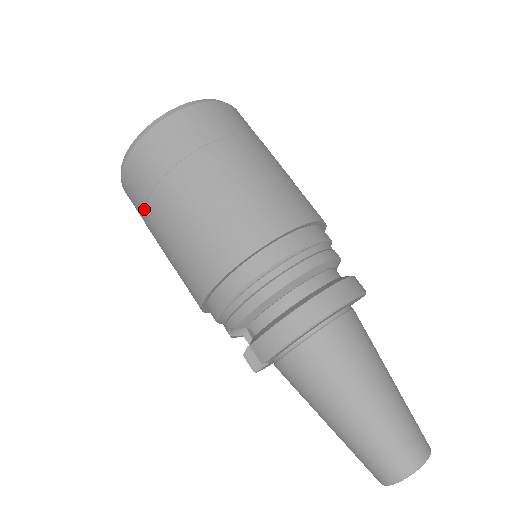
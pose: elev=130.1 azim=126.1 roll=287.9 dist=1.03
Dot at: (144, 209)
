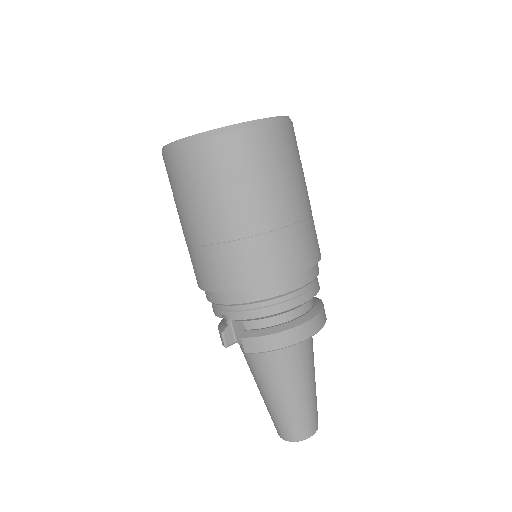
Dot at: (191, 191)
